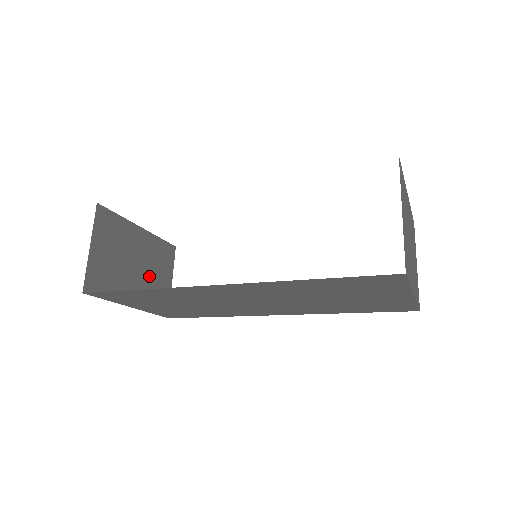
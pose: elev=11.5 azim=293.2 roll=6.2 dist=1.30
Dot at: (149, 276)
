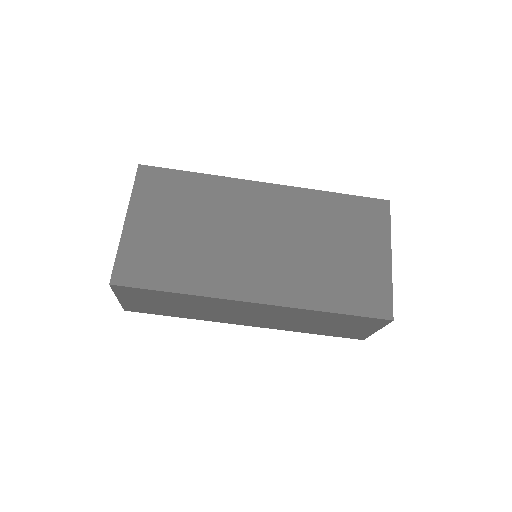
Dot at: occluded
